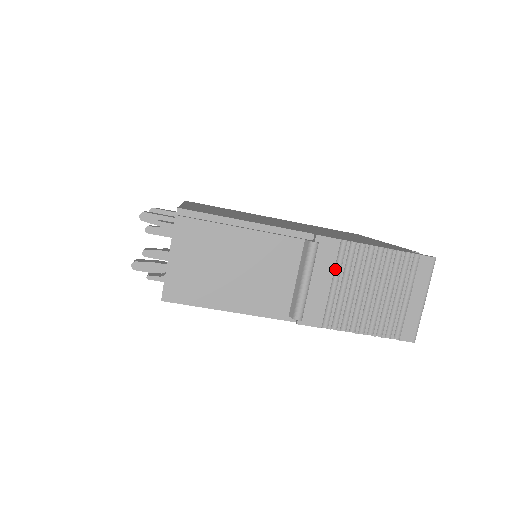
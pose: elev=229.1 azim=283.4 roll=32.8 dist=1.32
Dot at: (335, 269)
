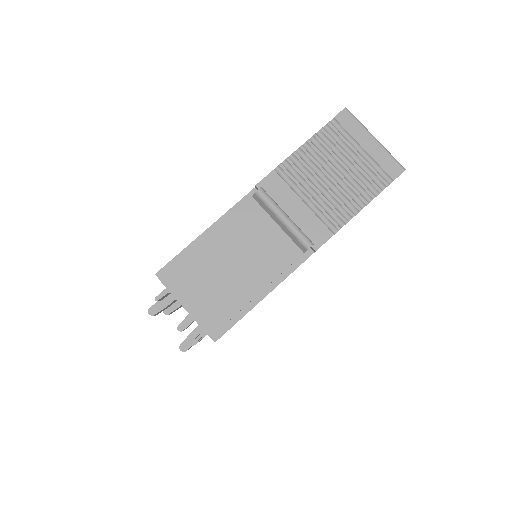
Dot at: (294, 190)
